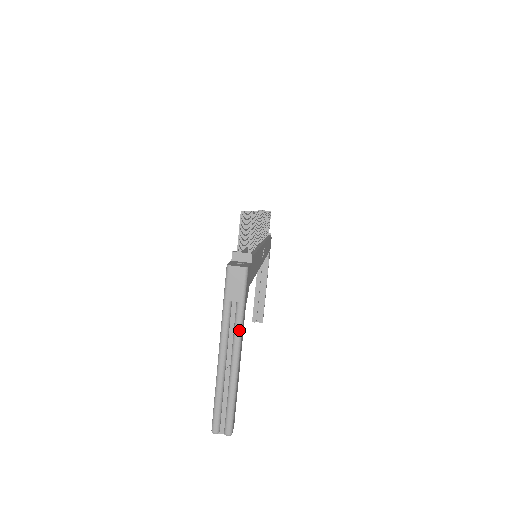
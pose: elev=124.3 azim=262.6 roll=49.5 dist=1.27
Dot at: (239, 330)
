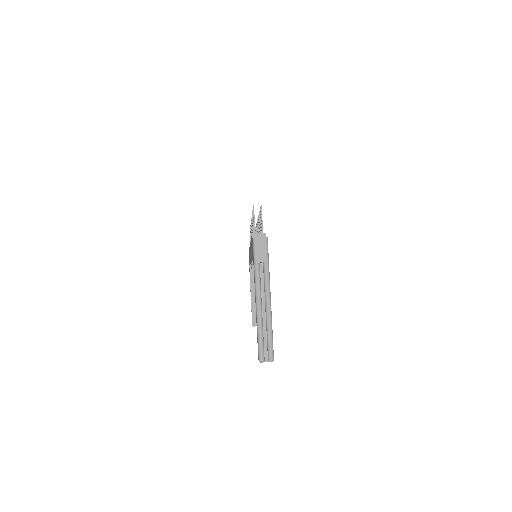
Dot at: (268, 282)
